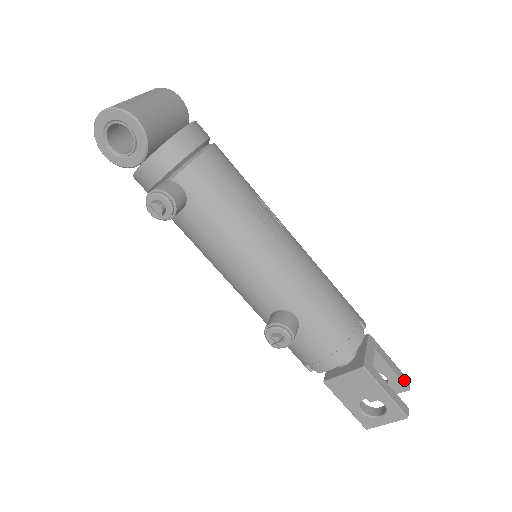
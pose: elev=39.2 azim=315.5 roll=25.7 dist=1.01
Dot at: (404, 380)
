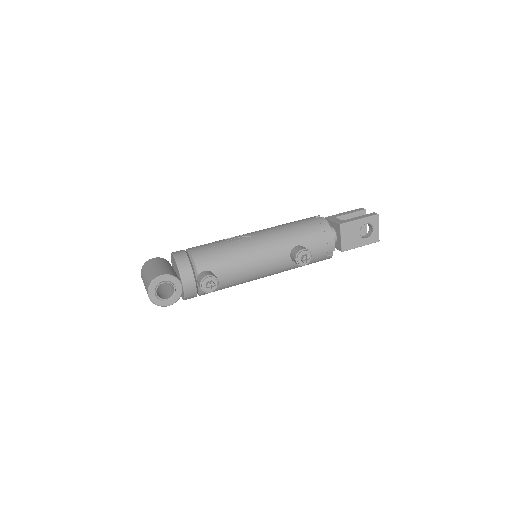
Dot at: (359, 210)
